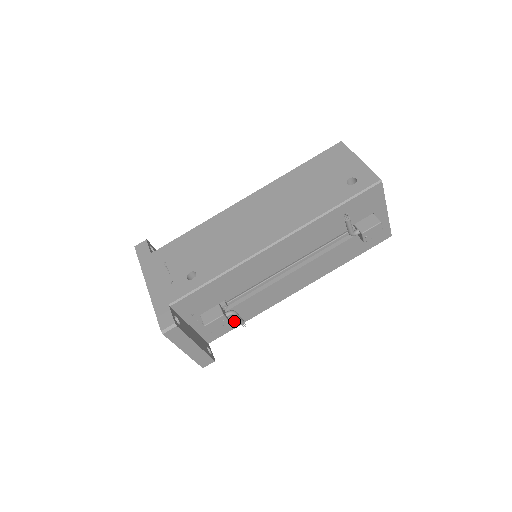
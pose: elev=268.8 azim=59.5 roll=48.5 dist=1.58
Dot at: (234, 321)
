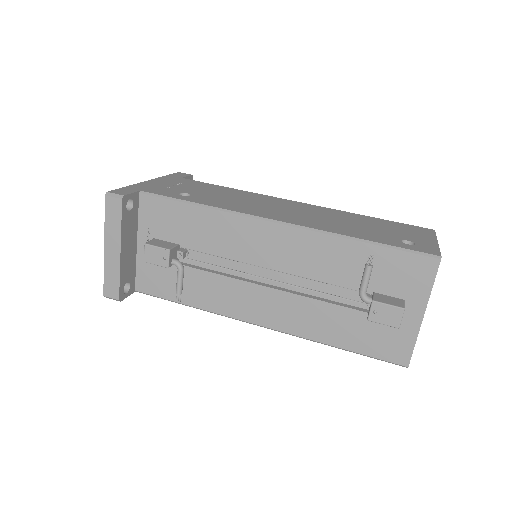
Dot at: (175, 289)
